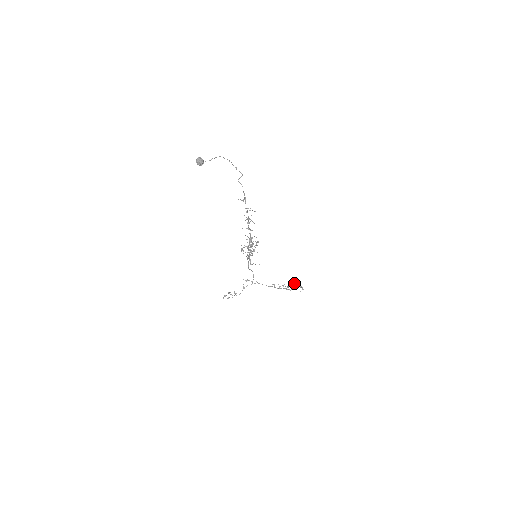
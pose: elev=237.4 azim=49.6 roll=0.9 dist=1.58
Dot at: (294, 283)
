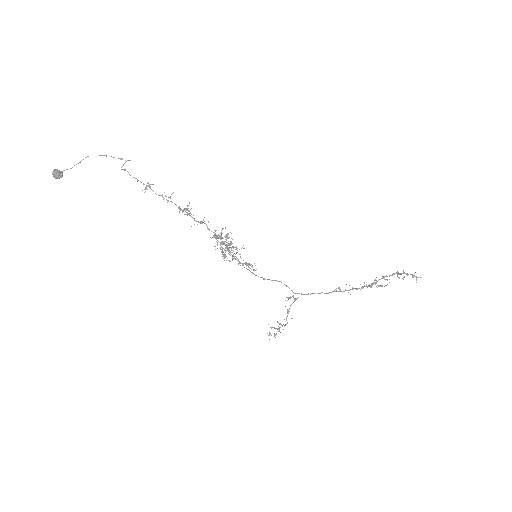
Dot at: (392, 274)
